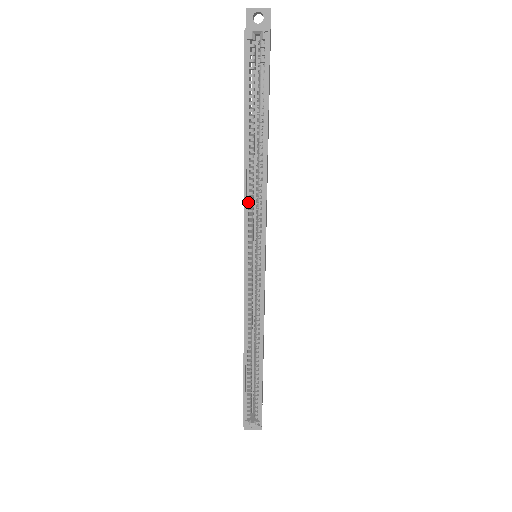
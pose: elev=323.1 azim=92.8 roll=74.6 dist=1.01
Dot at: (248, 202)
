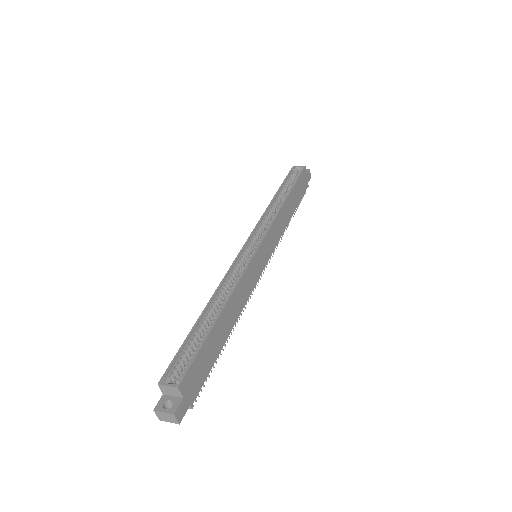
Dot at: (264, 219)
